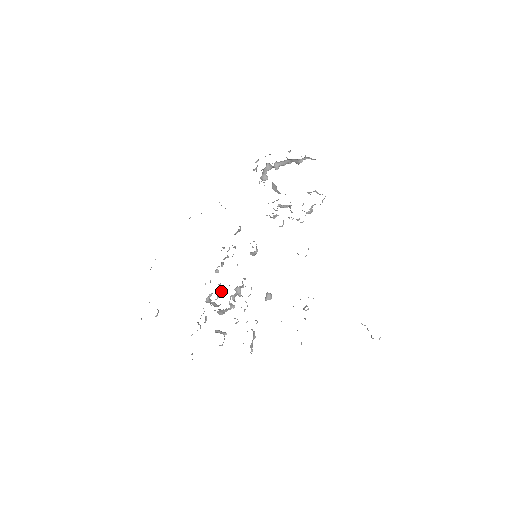
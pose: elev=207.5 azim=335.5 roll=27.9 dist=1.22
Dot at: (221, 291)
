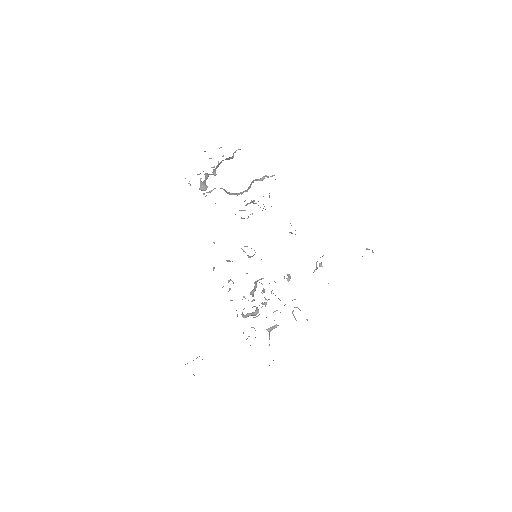
Dot at: (251, 301)
